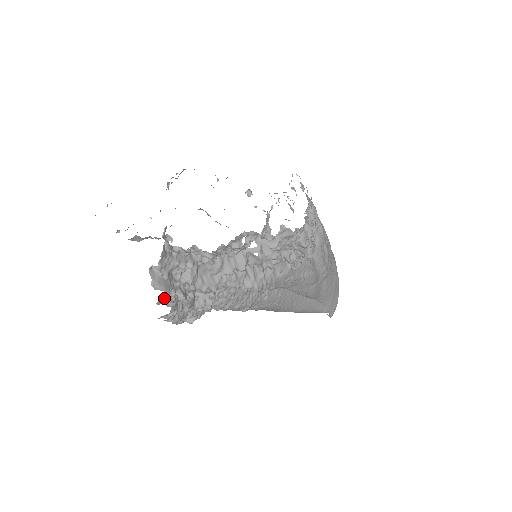
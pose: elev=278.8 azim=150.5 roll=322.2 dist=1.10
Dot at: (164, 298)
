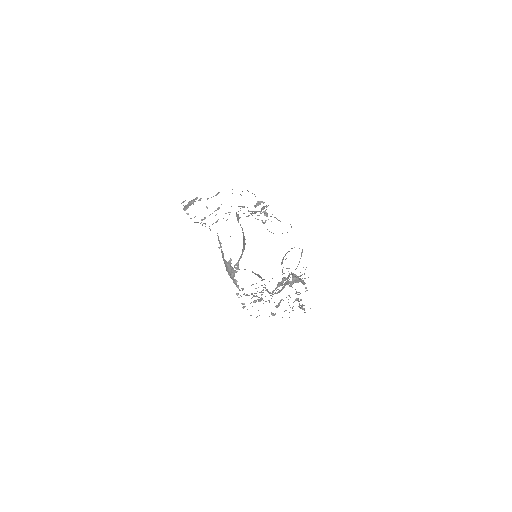
Dot at: occluded
